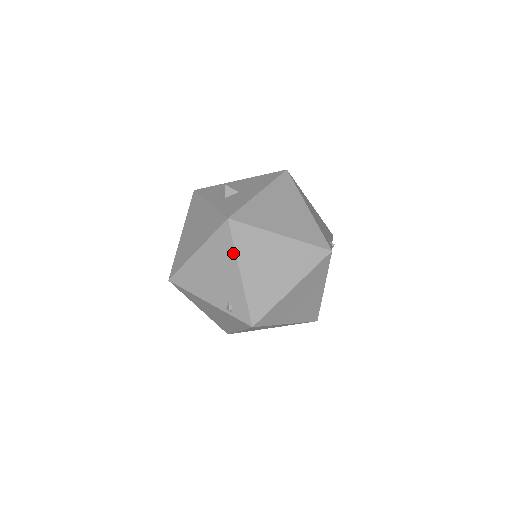
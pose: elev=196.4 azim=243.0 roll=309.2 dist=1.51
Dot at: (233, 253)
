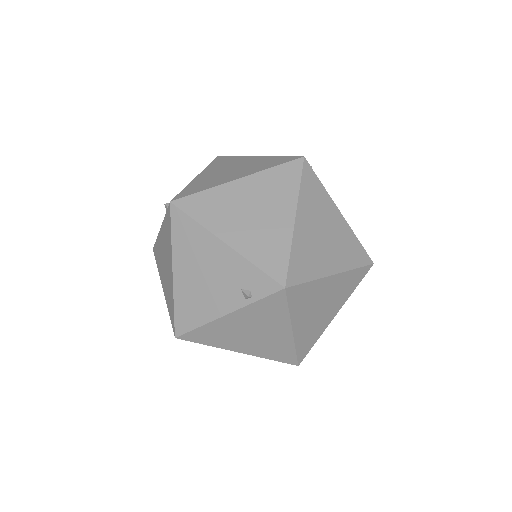
Dot at: (201, 230)
